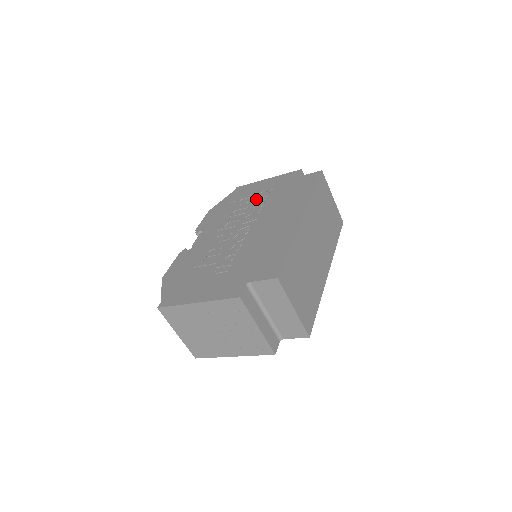
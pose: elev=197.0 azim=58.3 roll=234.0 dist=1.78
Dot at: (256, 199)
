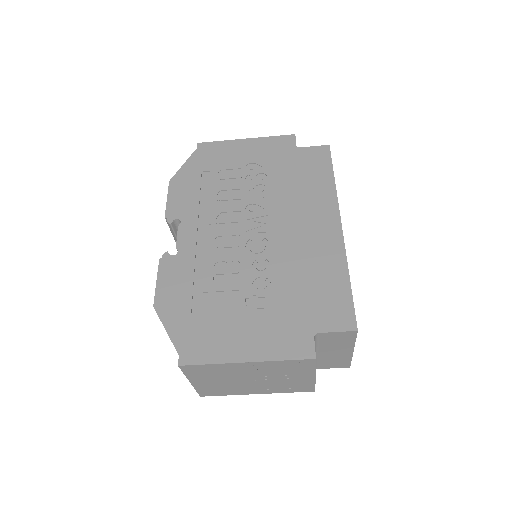
Dot at: (246, 175)
